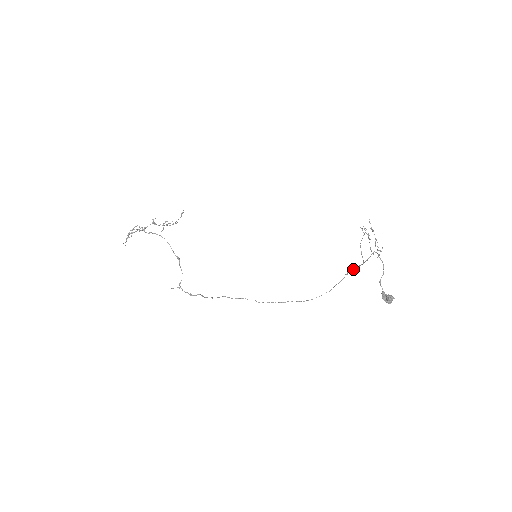
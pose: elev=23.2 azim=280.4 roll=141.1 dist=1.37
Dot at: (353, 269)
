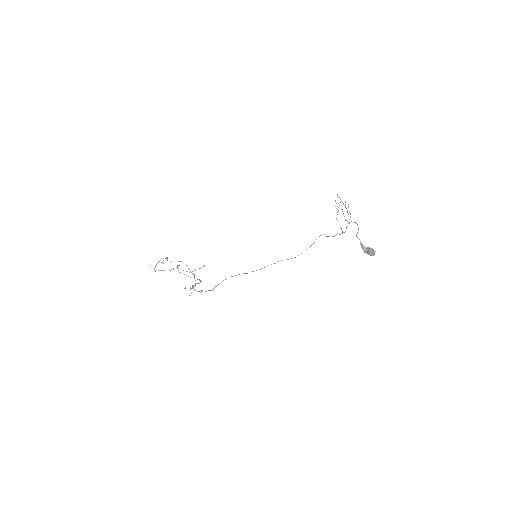
Dot at: (334, 236)
